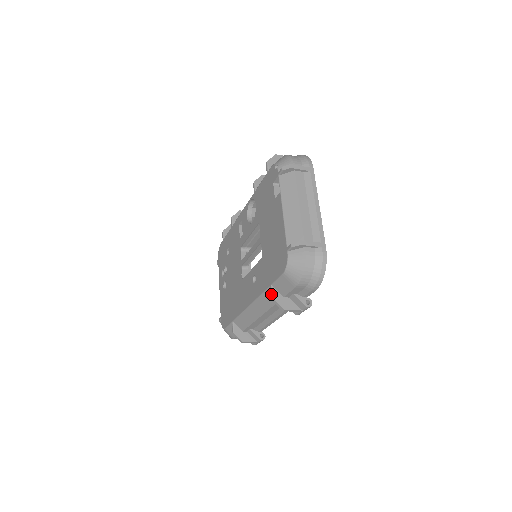
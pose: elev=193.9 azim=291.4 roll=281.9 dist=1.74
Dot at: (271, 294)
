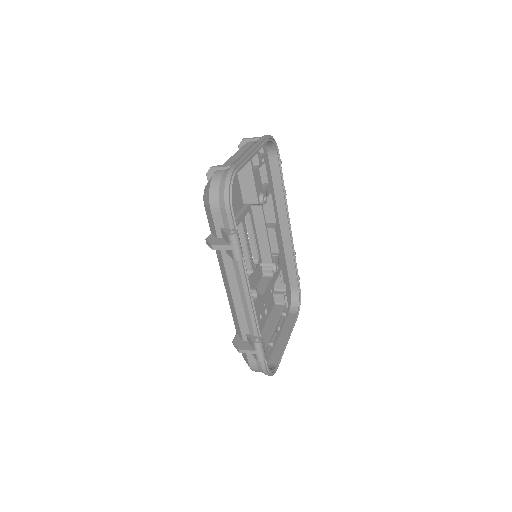
Dot at: (207, 238)
